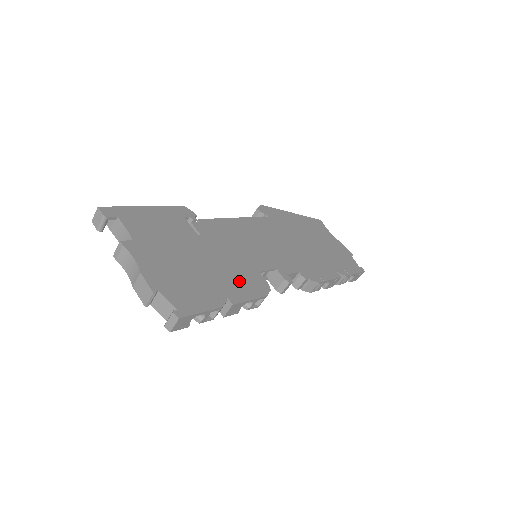
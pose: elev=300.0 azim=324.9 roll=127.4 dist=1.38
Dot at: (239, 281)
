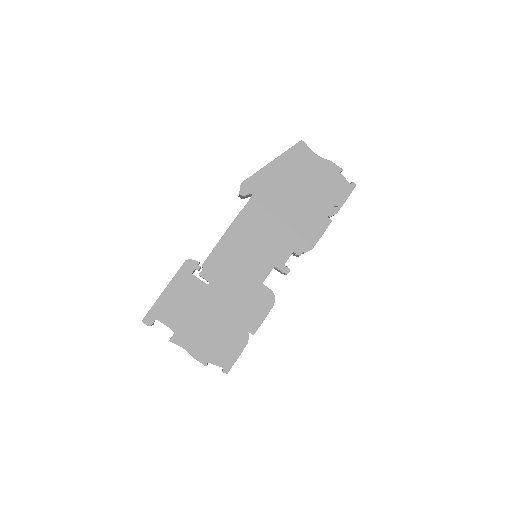
Dot at: (251, 308)
